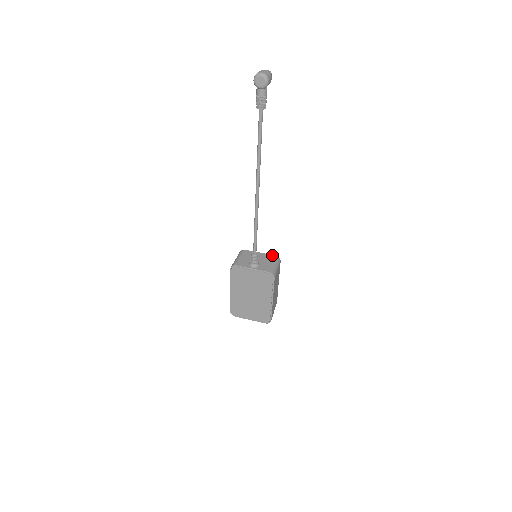
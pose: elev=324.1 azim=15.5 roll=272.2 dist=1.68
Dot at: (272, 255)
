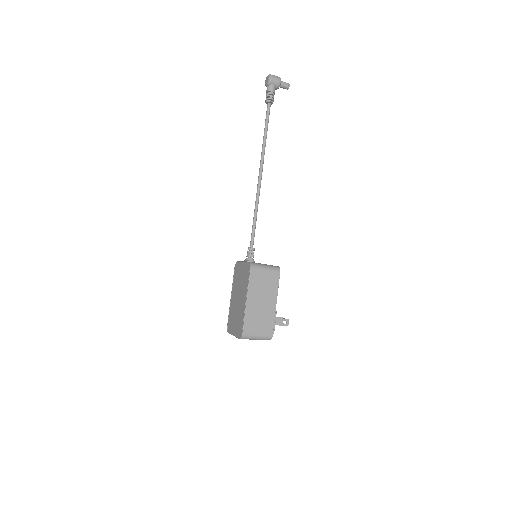
Dot at: occluded
